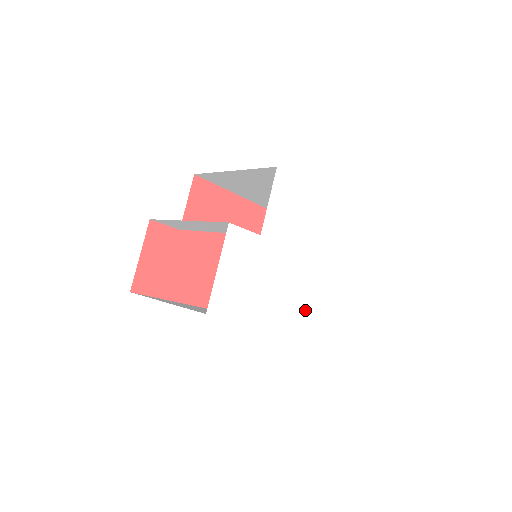
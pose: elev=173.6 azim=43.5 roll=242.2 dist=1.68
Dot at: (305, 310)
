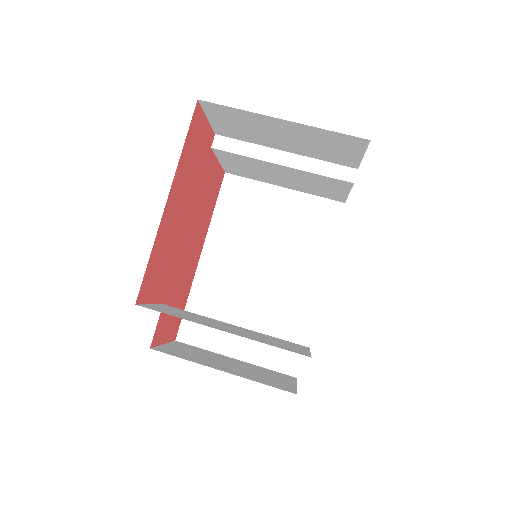
Dot at: occluded
